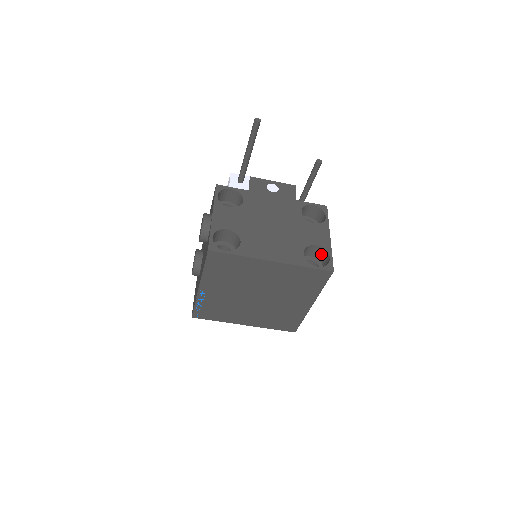
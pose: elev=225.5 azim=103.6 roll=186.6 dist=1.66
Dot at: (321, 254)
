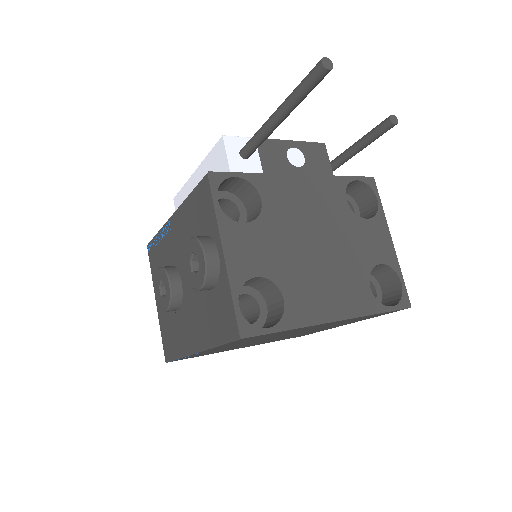
Dot at: (381, 271)
